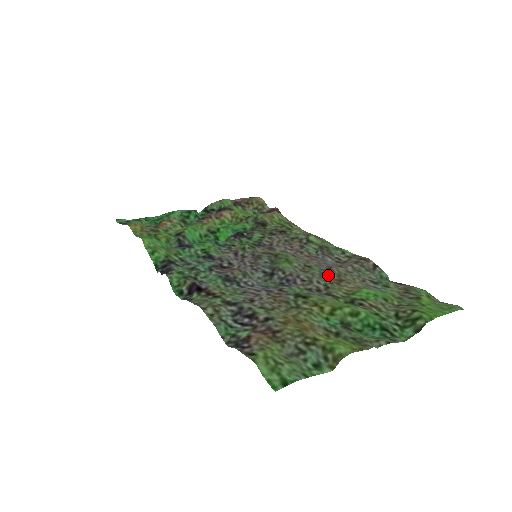
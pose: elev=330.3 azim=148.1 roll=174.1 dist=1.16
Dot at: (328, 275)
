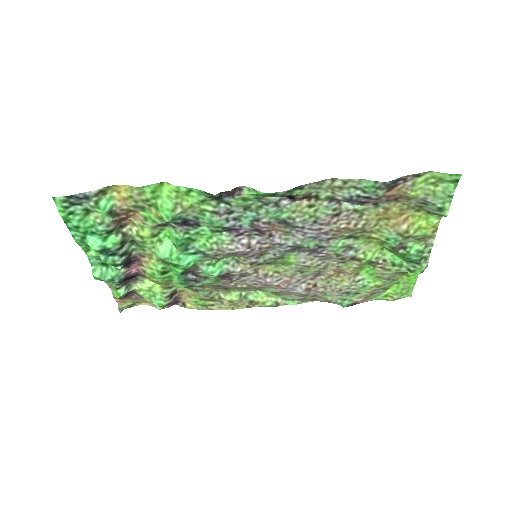
Dot at: (326, 270)
